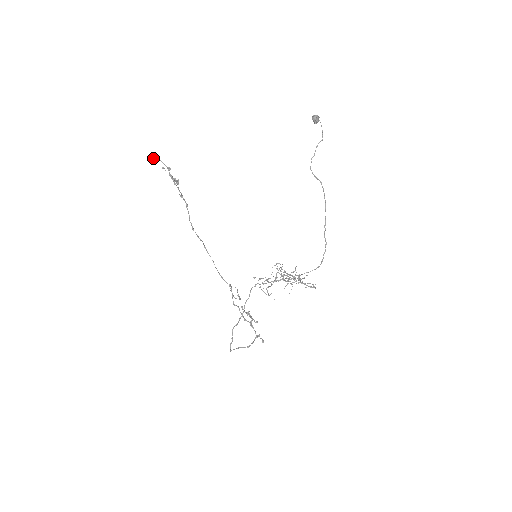
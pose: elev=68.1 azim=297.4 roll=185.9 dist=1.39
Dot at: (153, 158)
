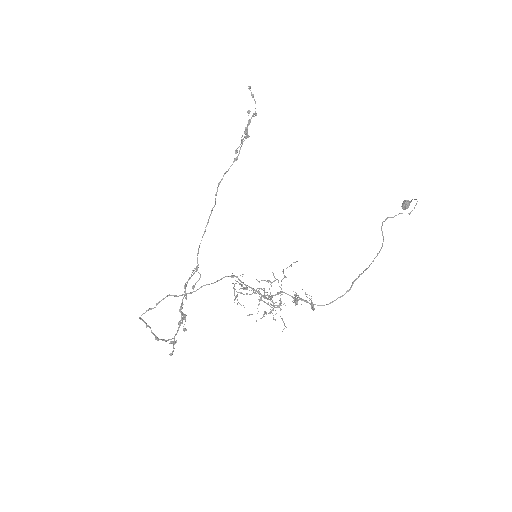
Dot at: occluded
